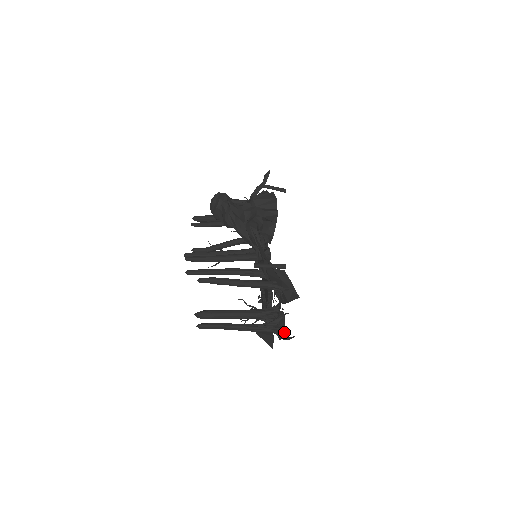
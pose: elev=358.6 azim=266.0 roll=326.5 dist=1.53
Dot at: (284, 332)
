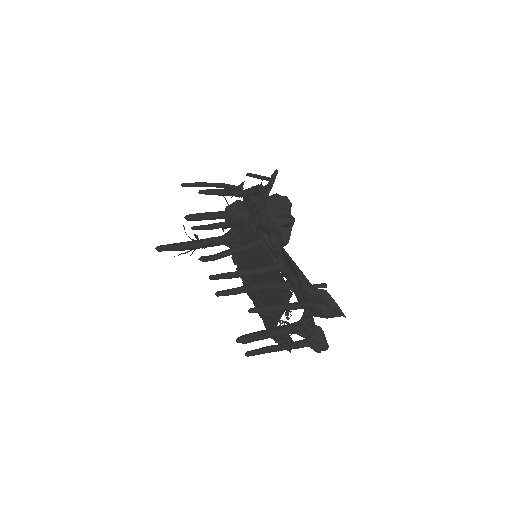
Dot at: (325, 347)
